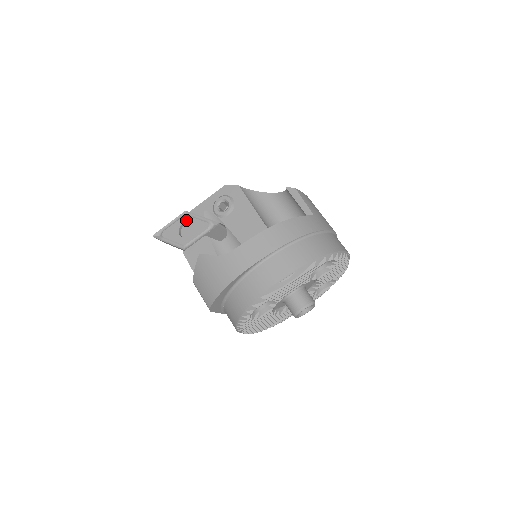
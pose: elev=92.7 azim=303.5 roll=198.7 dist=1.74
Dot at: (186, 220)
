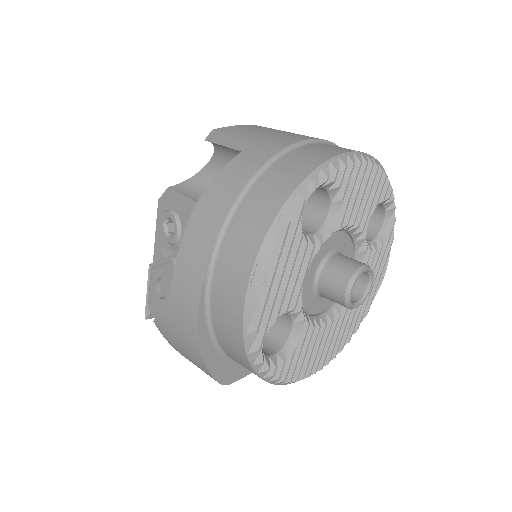
Dot at: (155, 276)
